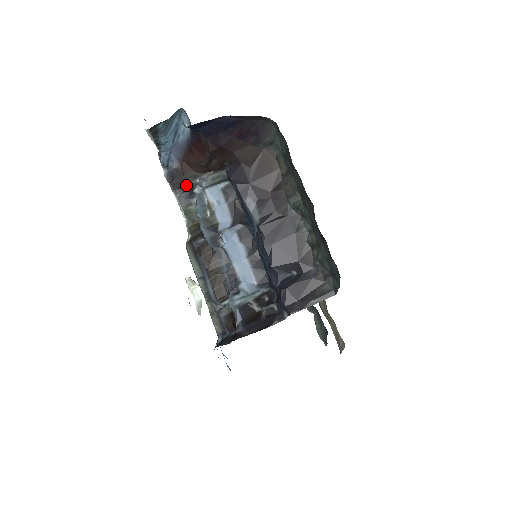
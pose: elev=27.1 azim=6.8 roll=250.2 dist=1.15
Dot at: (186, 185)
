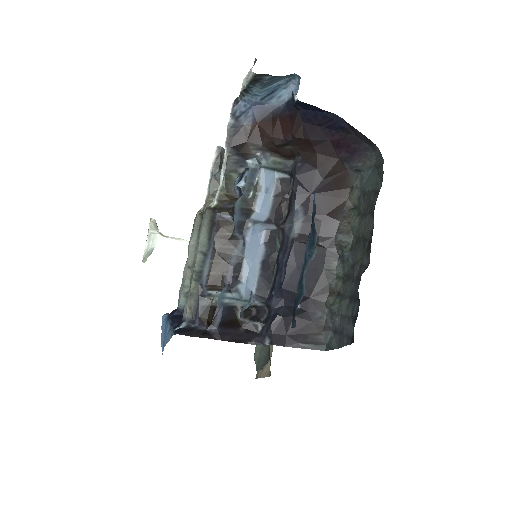
Dot at: (244, 150)
